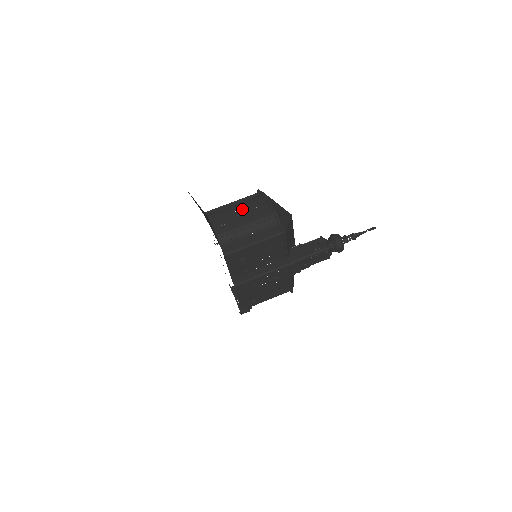
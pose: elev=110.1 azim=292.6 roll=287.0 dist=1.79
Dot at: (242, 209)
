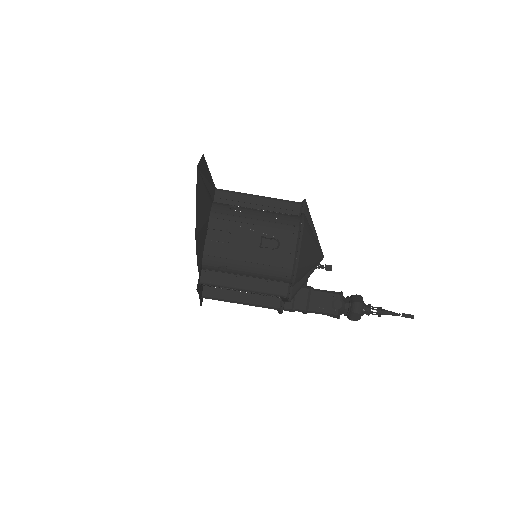
Dot at: (260, 231)
